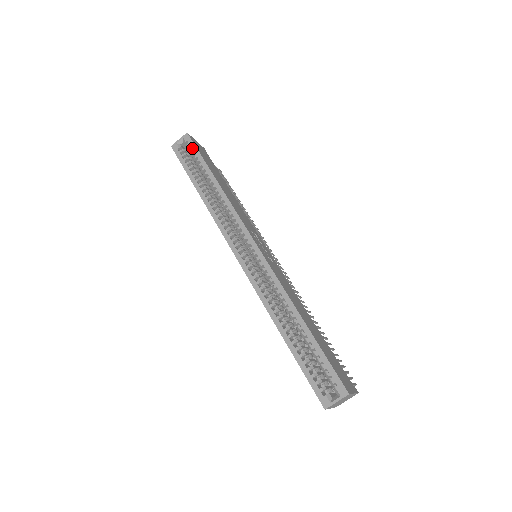
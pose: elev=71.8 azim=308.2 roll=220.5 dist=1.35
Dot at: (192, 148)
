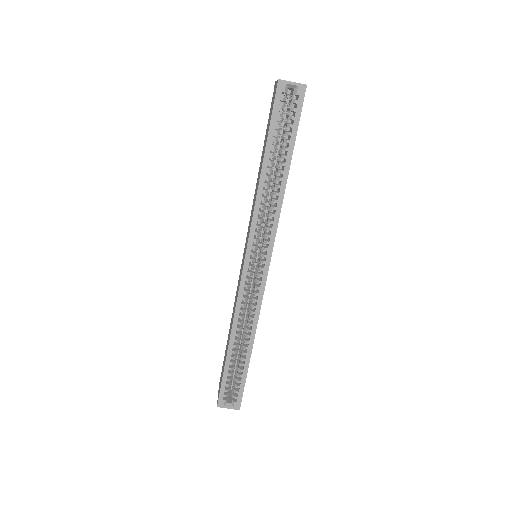
Dot at: (296, 112)
